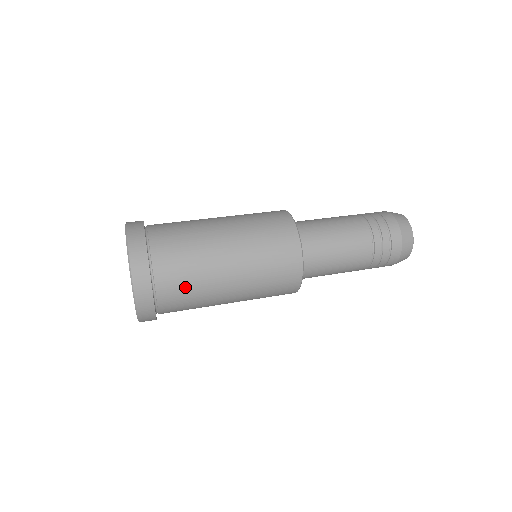
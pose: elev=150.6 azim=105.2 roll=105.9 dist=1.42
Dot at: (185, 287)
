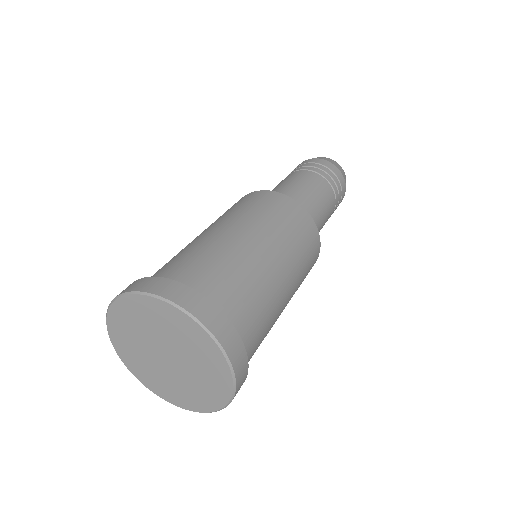
Dot at: occluded
